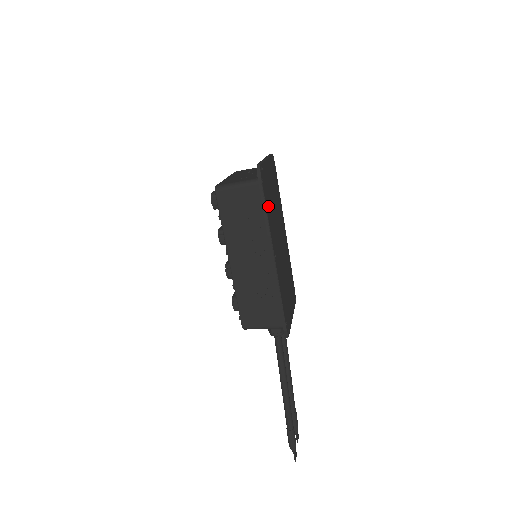
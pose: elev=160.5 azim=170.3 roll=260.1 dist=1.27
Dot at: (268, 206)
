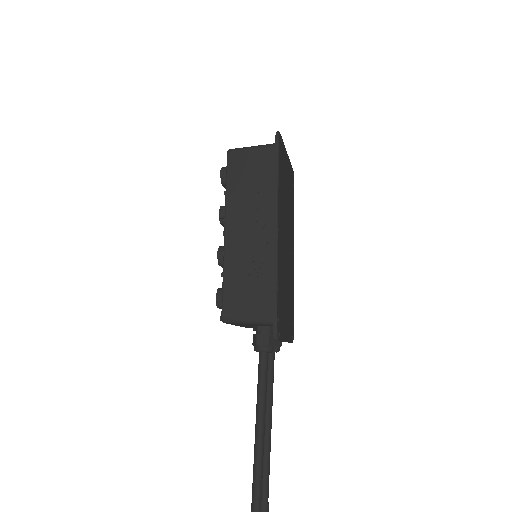
Dot at: (280, 178)
